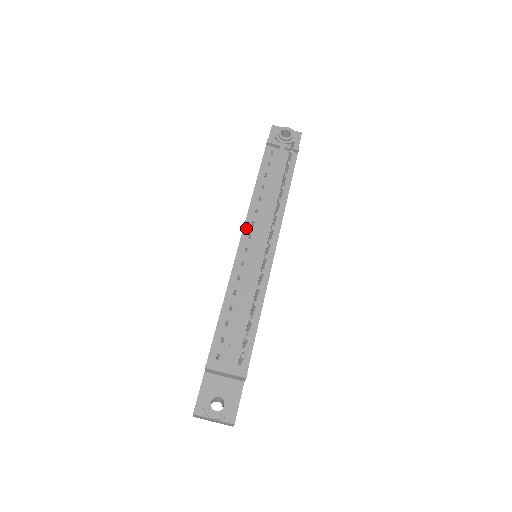
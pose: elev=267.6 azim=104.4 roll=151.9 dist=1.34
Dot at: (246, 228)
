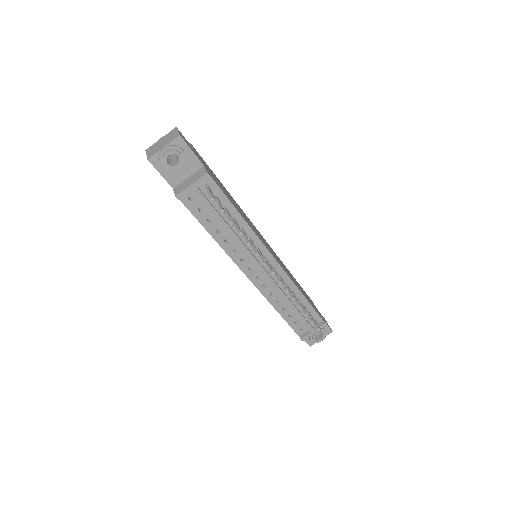
Dot at: (242, 268)
